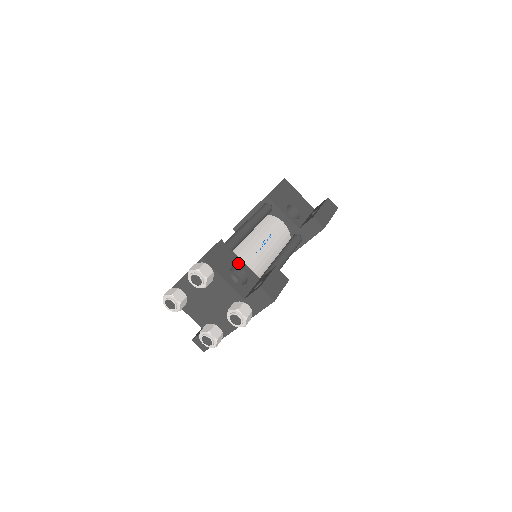
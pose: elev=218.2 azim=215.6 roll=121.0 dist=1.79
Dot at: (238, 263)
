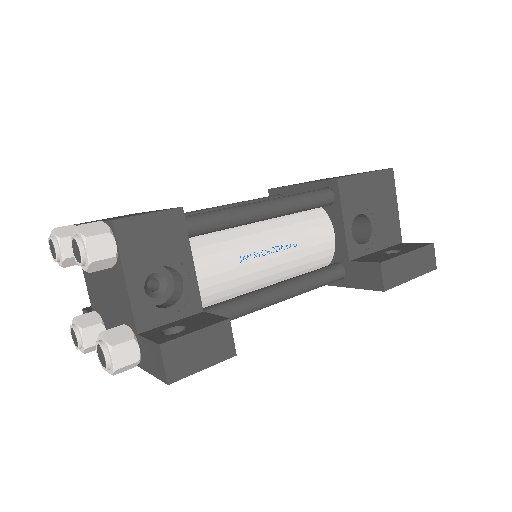
Dot at: (182, 265)
